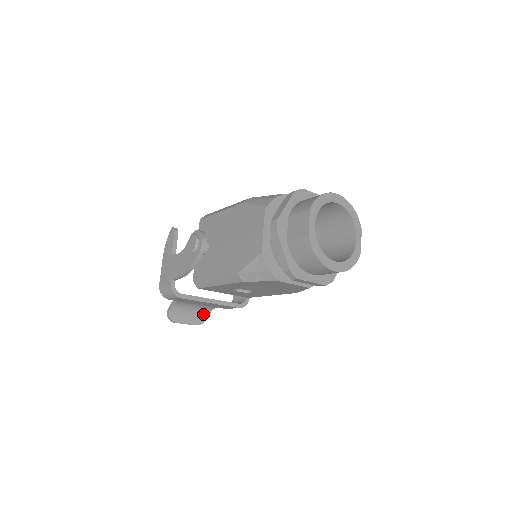
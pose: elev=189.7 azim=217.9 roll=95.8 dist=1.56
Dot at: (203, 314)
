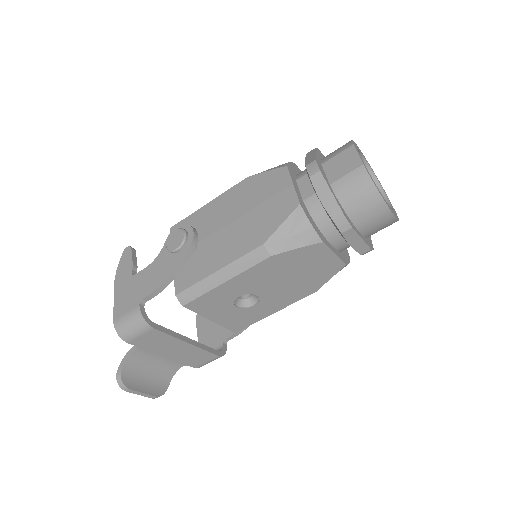
Dot at: (163, 379)
